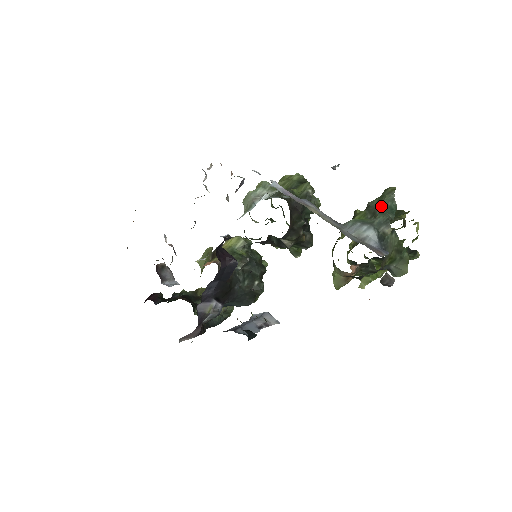
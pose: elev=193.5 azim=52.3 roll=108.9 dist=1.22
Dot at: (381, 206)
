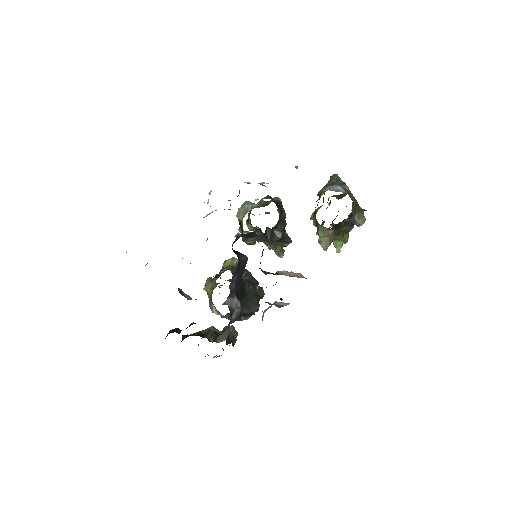
Dot at: (335, 180)
